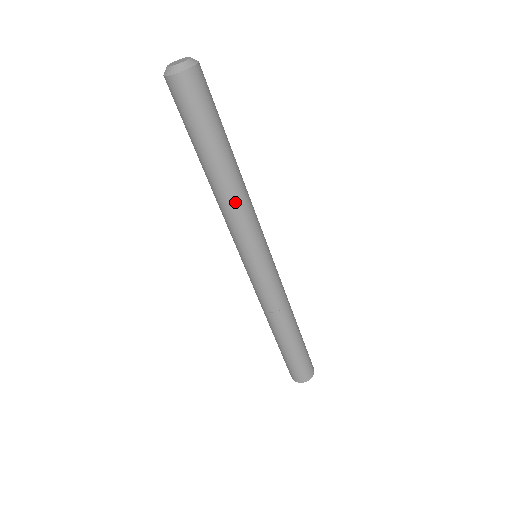
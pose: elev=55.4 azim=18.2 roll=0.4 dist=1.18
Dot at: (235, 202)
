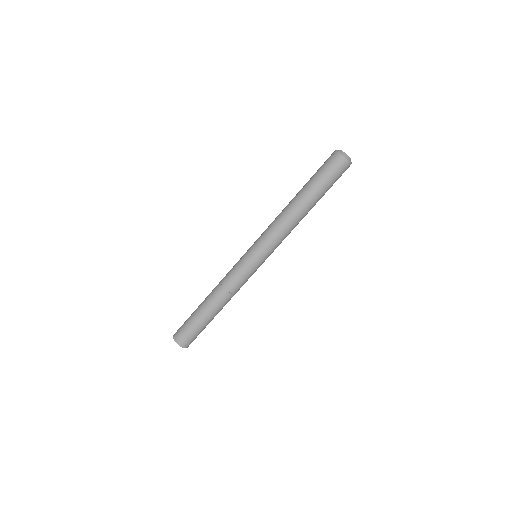
Dot at: (292, 225)
